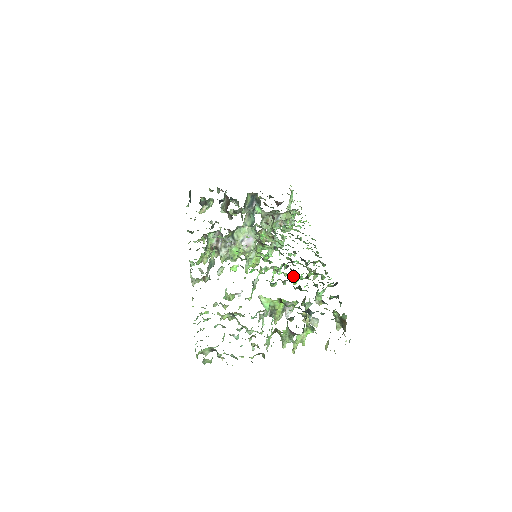
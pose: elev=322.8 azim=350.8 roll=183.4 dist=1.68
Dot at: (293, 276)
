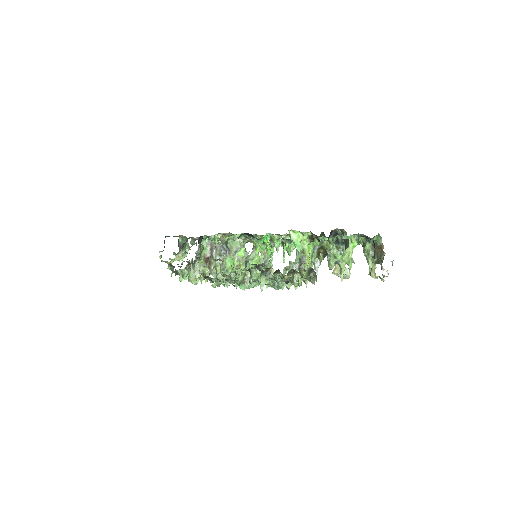
Dot at: occluded
